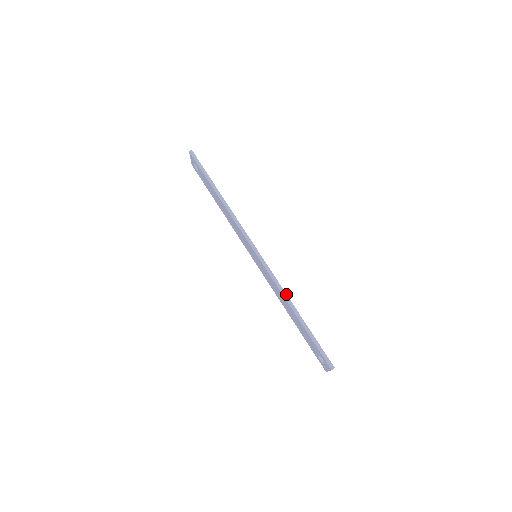
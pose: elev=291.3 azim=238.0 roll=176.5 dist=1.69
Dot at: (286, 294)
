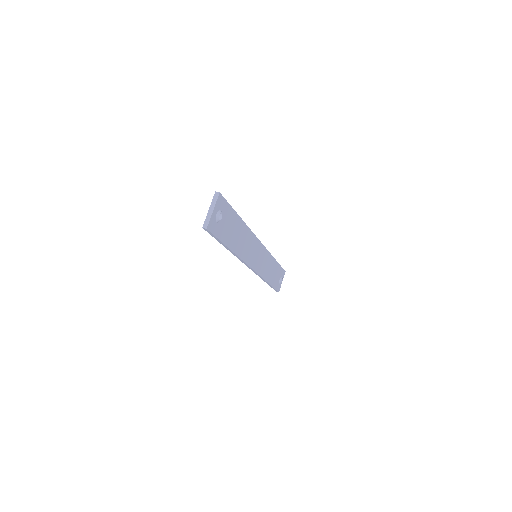
Dot at: occluded
